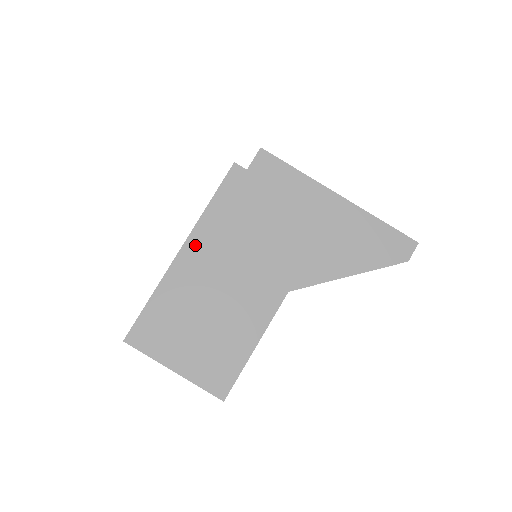
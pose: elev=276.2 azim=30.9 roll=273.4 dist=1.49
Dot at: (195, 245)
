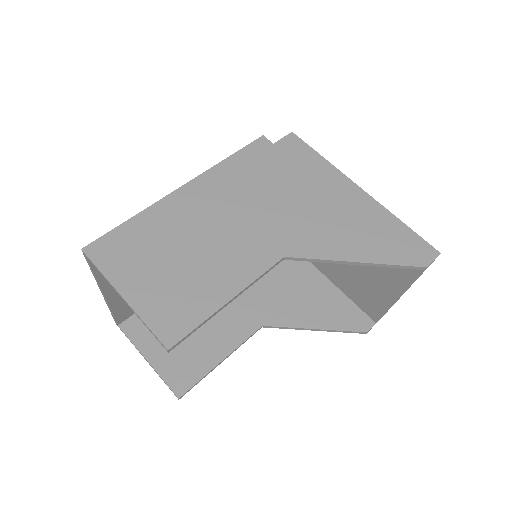
Dot at: (199, 187)
